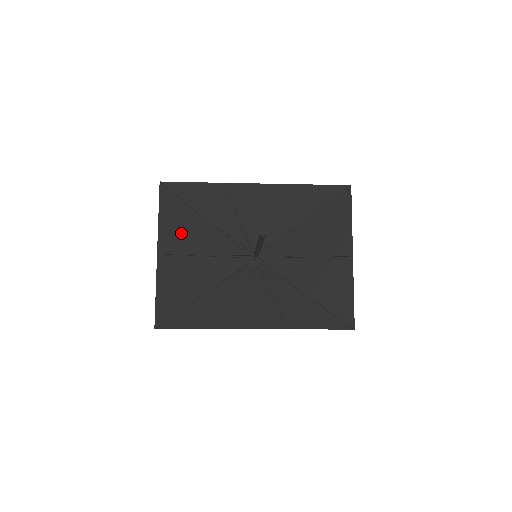
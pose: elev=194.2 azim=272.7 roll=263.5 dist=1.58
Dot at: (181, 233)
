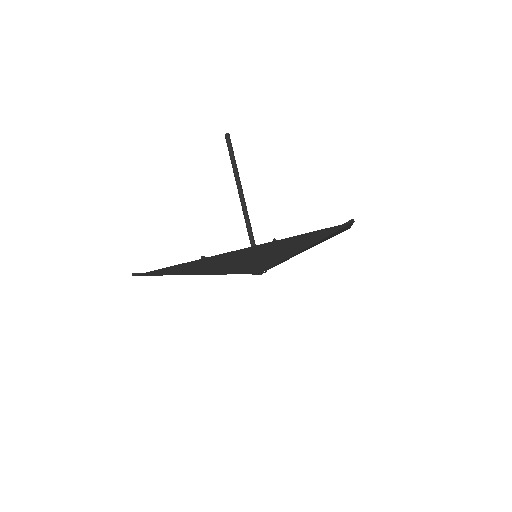
Dot at: occluded
